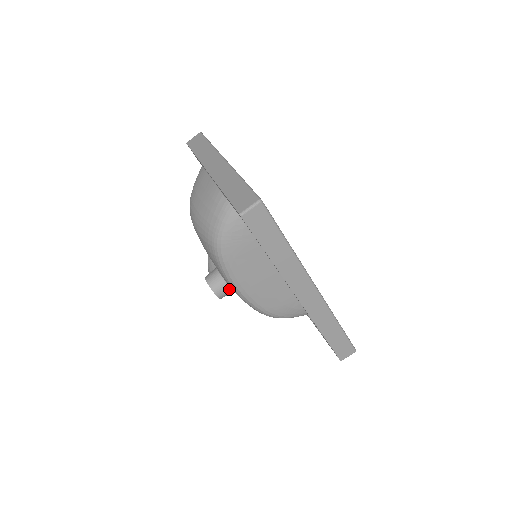
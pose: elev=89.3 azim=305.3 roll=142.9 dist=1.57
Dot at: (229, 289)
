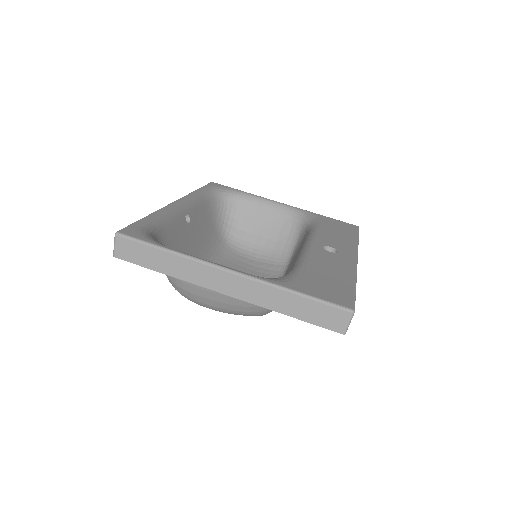
Dot at: occluded
